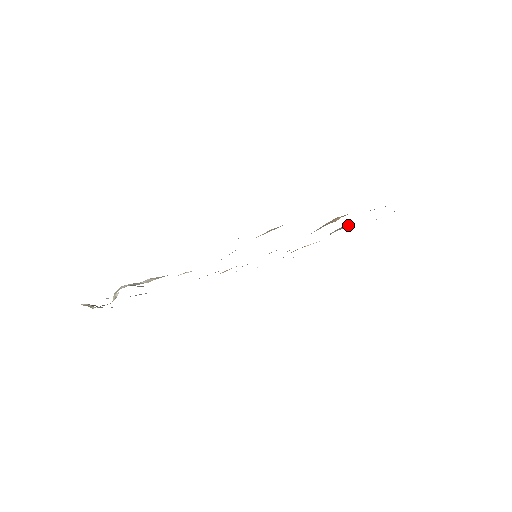
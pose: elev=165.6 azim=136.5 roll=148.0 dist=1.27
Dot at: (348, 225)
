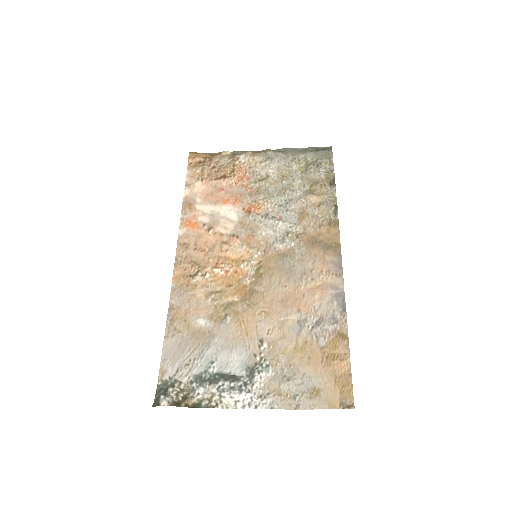
Dot at: (285, 160)
